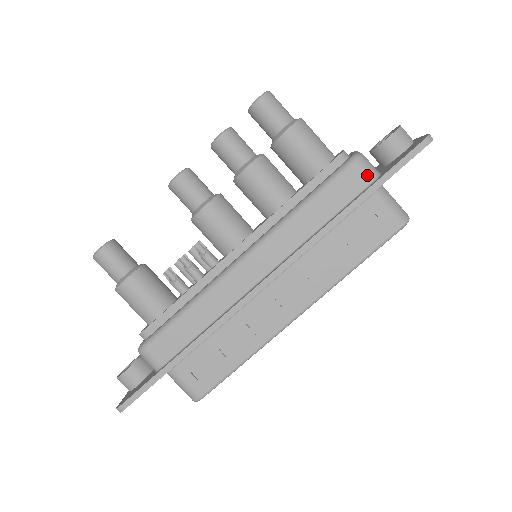
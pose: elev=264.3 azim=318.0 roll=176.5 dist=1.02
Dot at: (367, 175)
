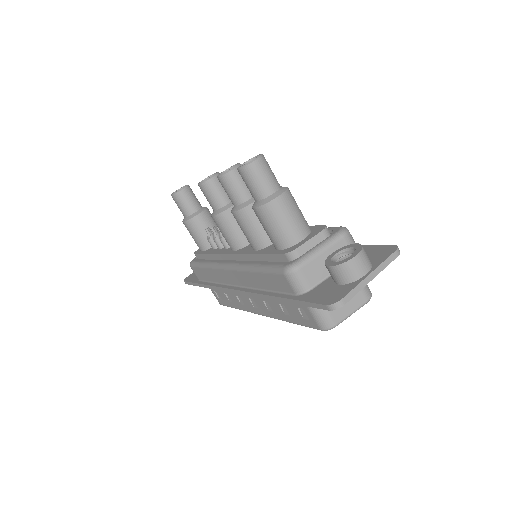
Dot at: (293, 287)
